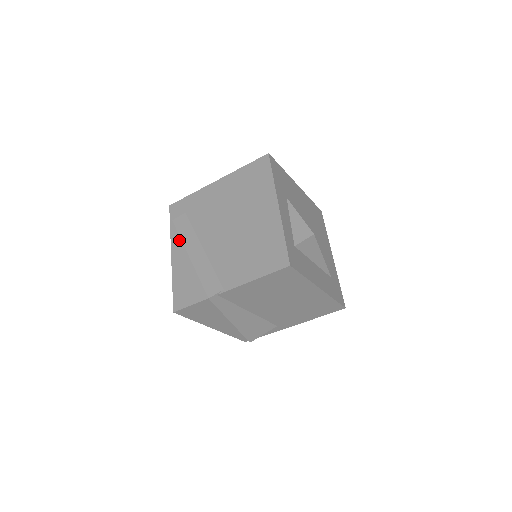
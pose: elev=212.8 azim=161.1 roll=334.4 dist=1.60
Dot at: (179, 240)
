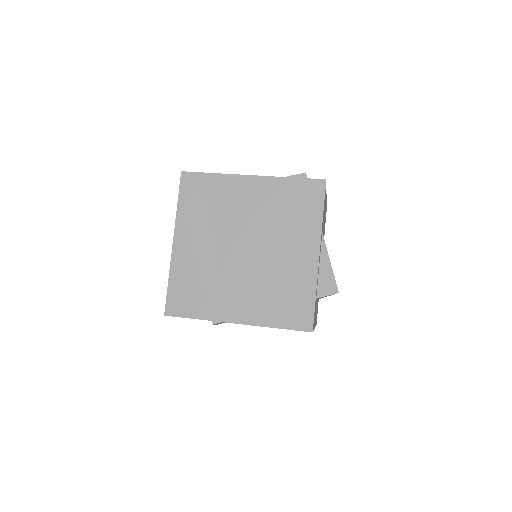
Dot at: (187, 228)
